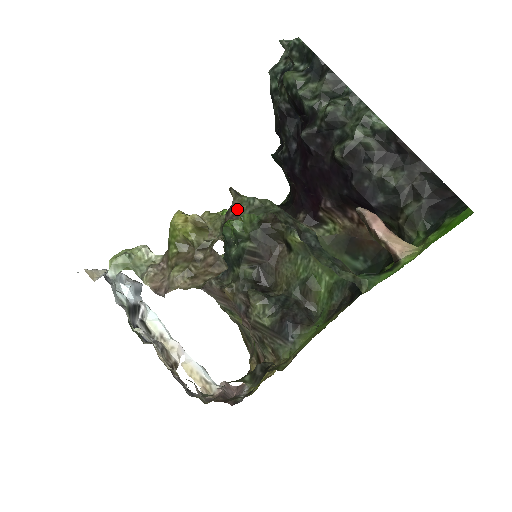
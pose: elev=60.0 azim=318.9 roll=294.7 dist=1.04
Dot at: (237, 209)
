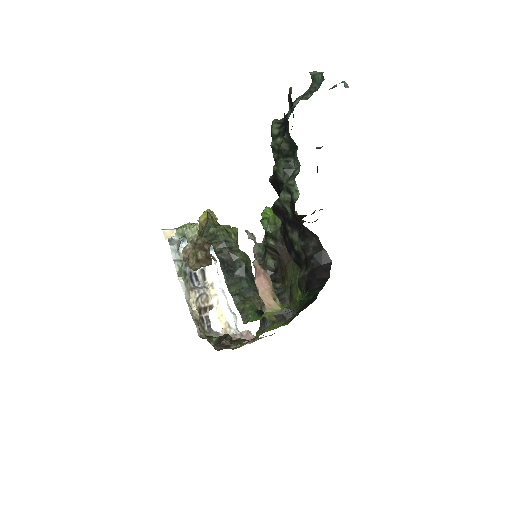
Dot at: (203, 230)
